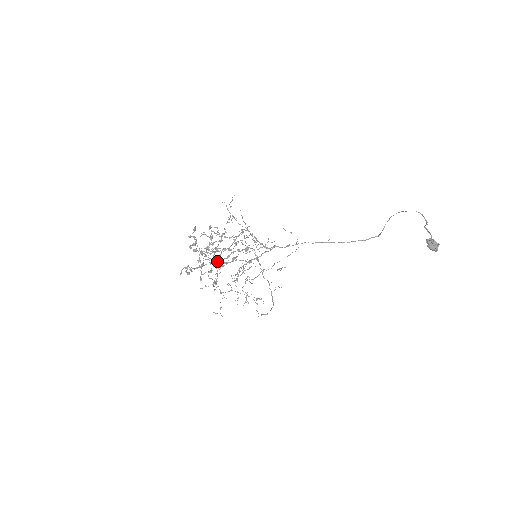
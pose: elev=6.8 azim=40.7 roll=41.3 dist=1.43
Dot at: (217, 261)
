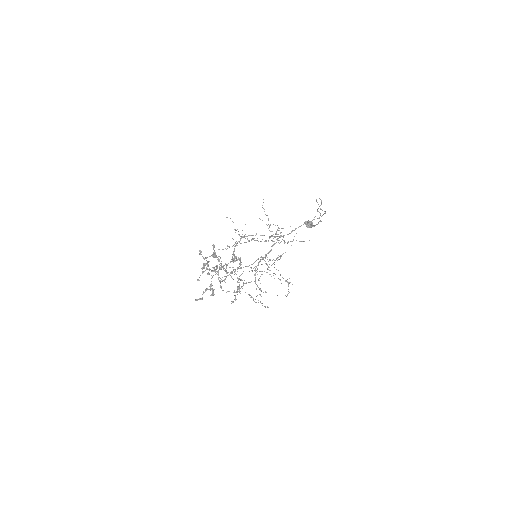
Dot at: (235, 270)
